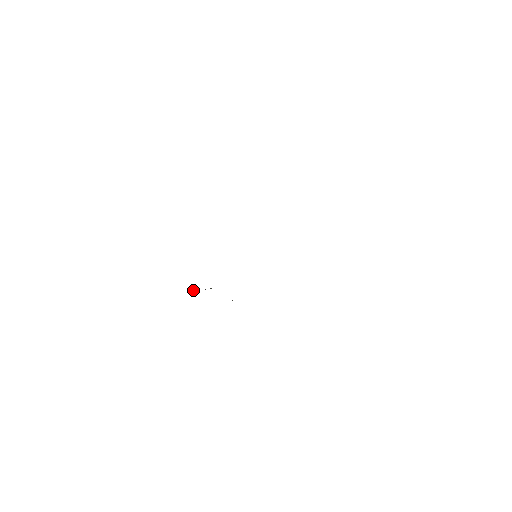
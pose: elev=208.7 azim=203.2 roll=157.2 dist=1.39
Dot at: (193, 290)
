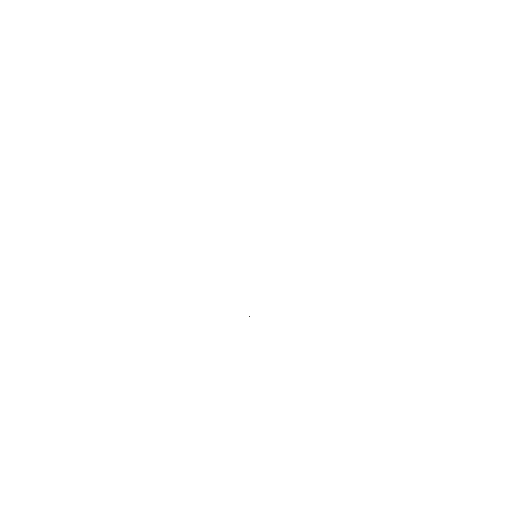
Dot at: occluded
